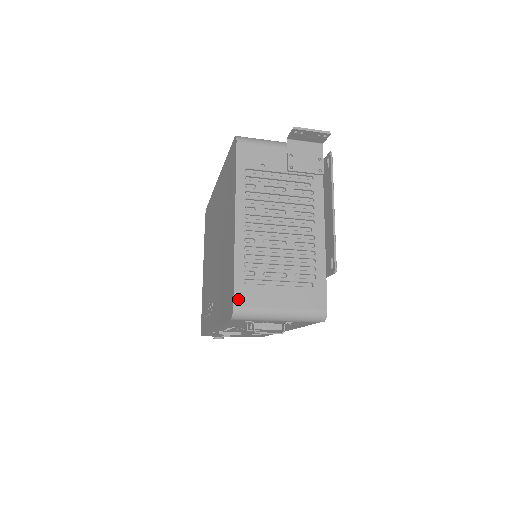
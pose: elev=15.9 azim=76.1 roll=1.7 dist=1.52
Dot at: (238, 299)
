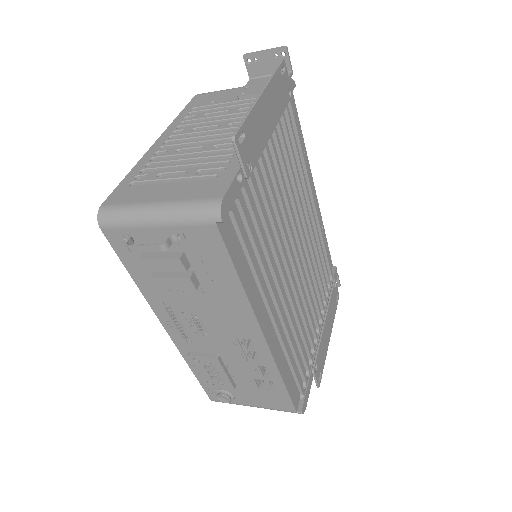
Dot at: (111, 199)
